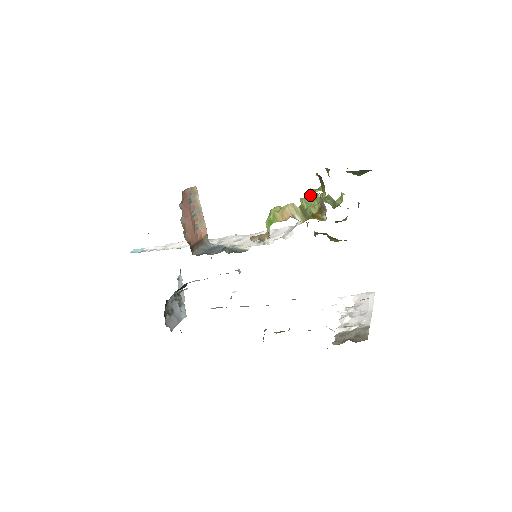
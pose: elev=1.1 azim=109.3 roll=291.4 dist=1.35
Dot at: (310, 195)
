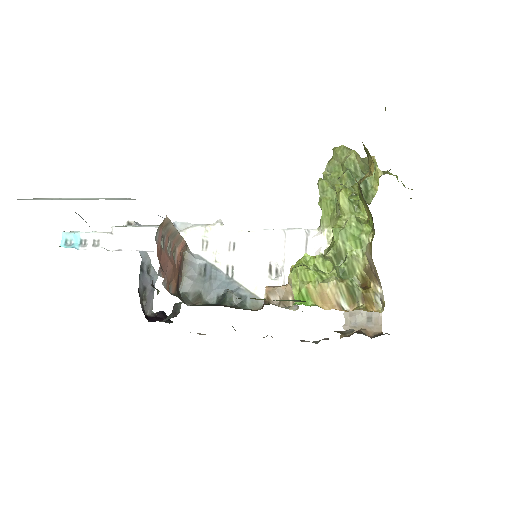
Dot at: (349, 231)
